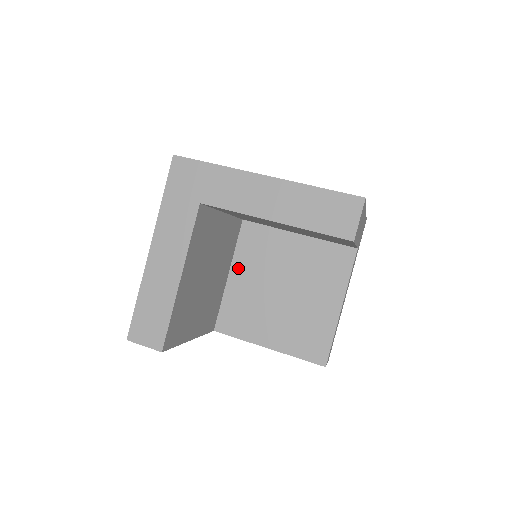
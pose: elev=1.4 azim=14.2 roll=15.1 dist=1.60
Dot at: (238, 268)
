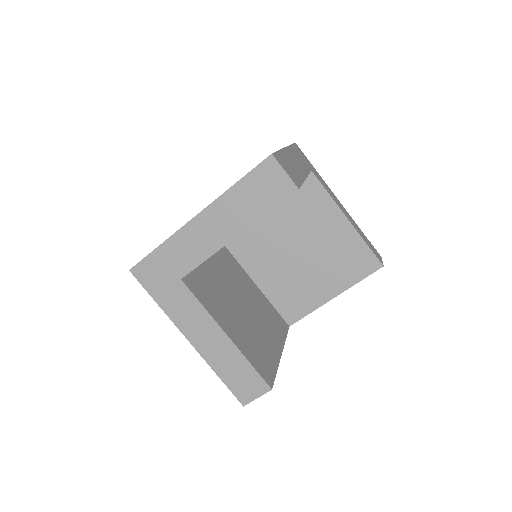
Dot at: (256, 273)
